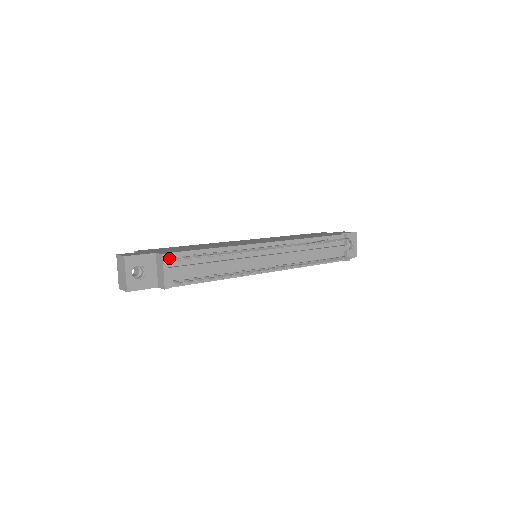
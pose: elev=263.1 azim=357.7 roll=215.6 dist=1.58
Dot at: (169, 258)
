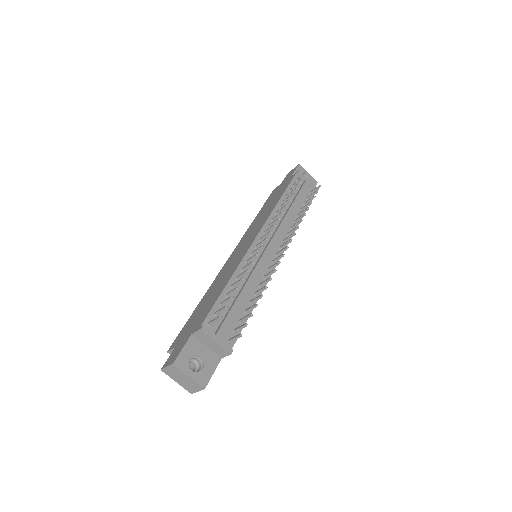
Dot at: (207, 326)
